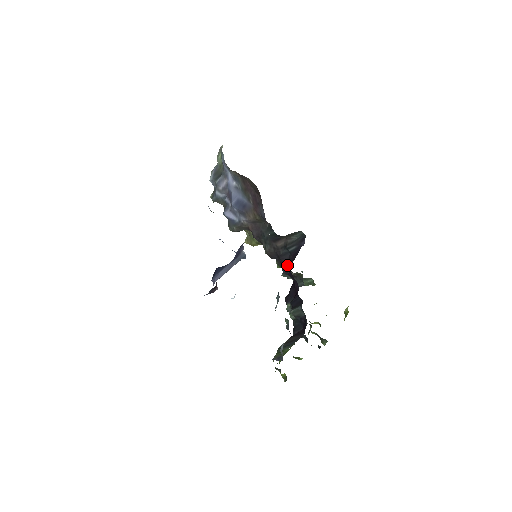
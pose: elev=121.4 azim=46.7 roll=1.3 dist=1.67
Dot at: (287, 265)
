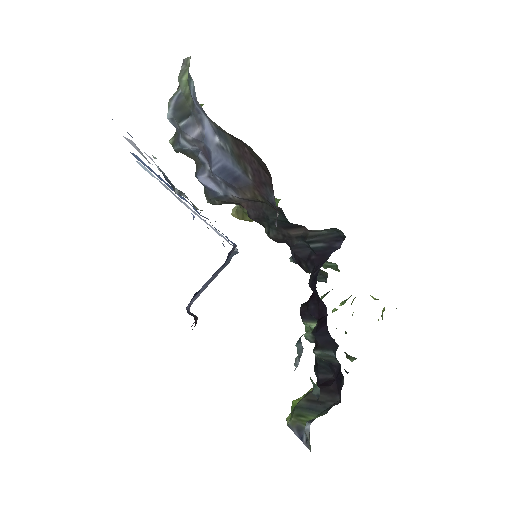
Dot at: (304, 263)
